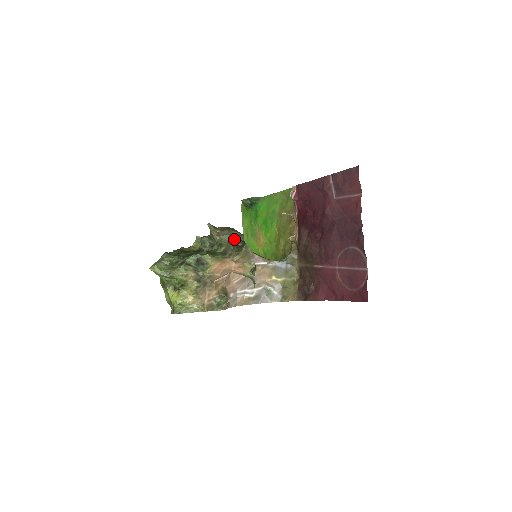
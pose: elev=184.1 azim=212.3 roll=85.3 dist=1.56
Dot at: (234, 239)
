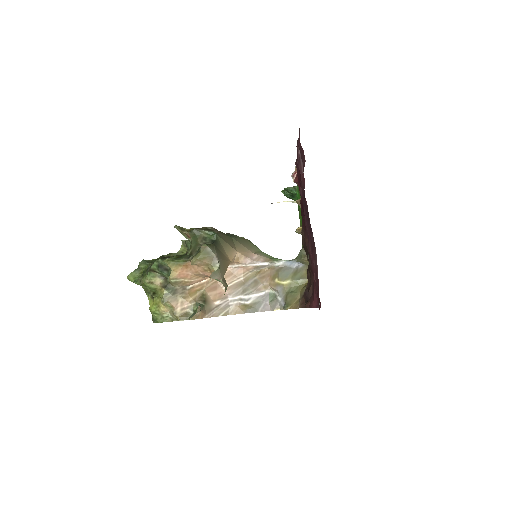
Dot at: (203, 239)
